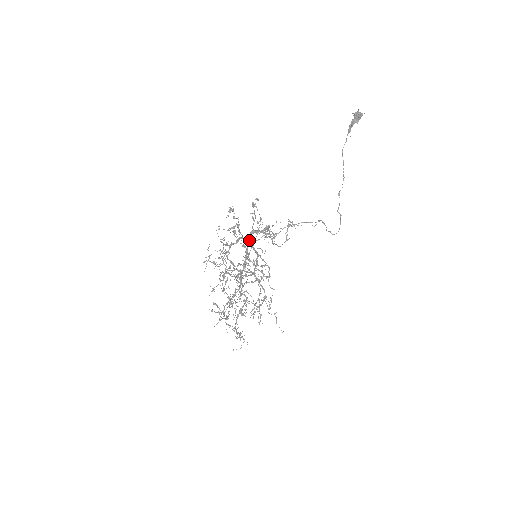
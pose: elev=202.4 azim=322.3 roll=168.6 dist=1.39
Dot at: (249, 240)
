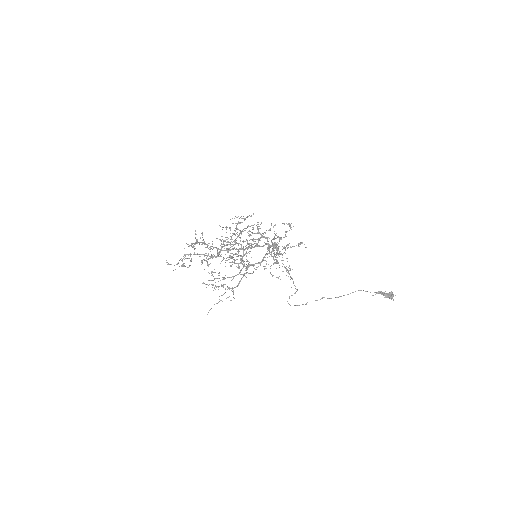
Dot at: occluded
